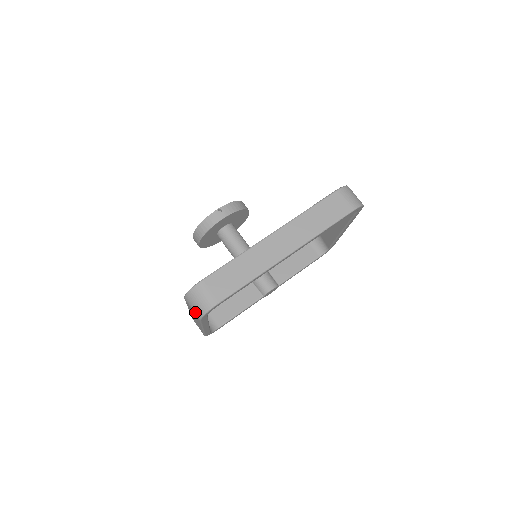
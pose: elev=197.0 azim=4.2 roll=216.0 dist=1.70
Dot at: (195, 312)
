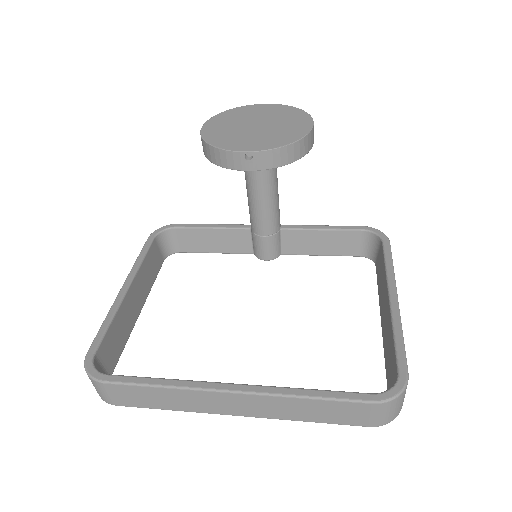
Dot at: occluded
